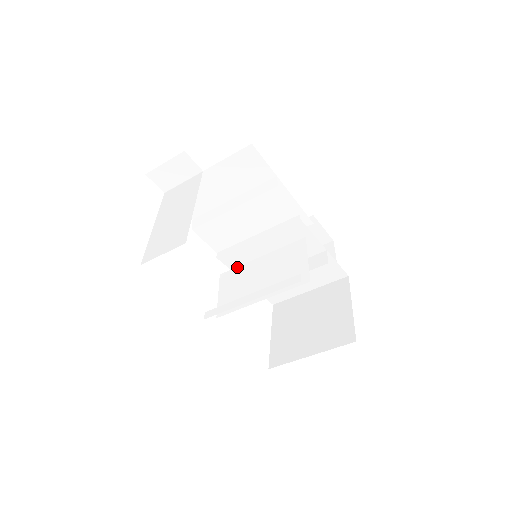
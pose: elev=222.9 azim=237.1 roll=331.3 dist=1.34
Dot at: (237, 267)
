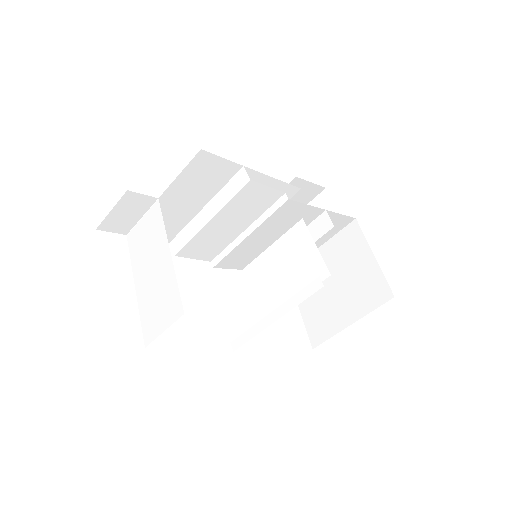
Dot at: (240, 272)
